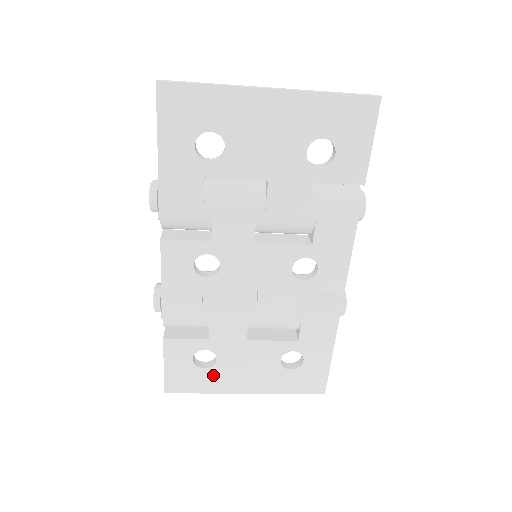
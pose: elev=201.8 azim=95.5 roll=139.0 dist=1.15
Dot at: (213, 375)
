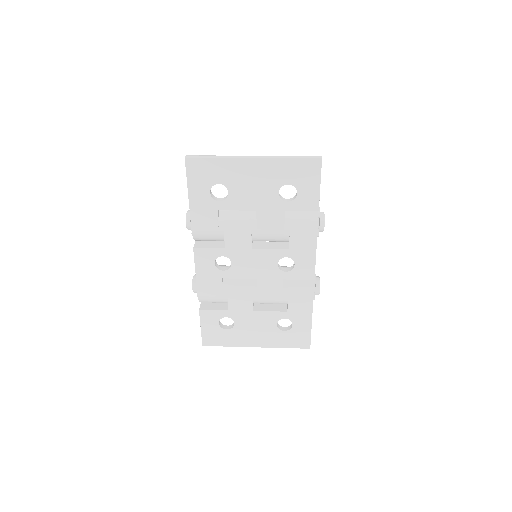
Dot at: (233, 334)
